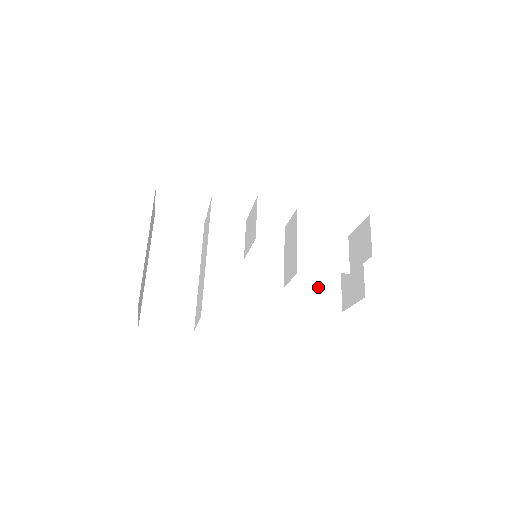
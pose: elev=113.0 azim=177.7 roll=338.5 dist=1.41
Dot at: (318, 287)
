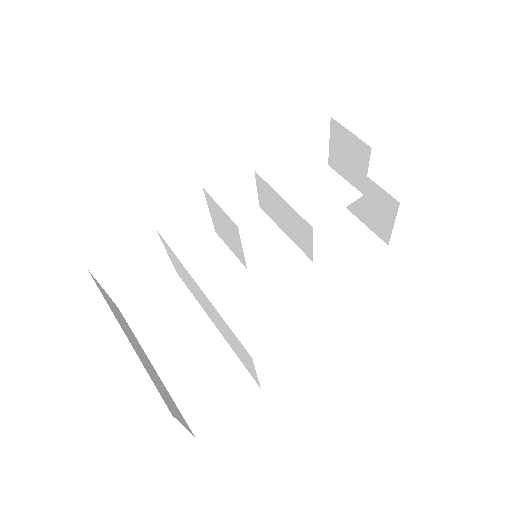
Dot at: (343, 243)
